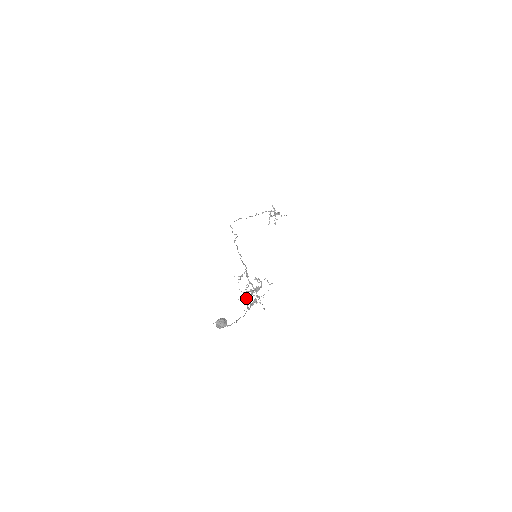
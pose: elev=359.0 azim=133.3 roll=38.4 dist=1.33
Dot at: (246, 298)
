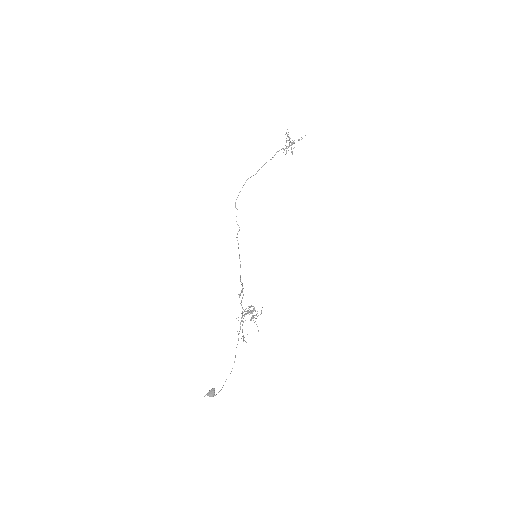
Dot at: (243, 321)
